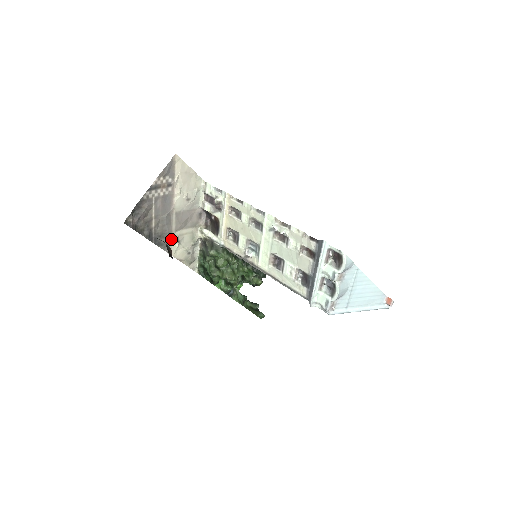
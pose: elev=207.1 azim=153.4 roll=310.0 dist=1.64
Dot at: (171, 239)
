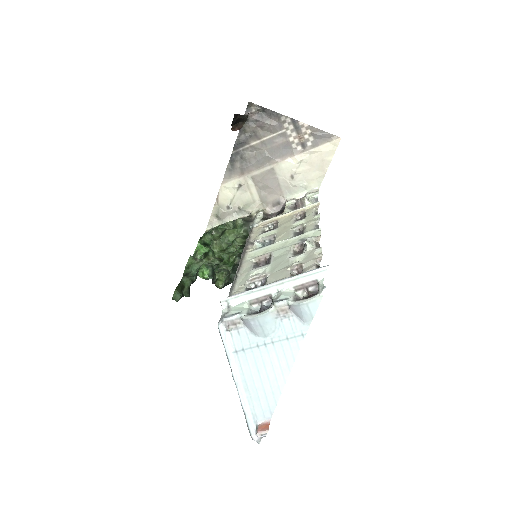
Dot at: (241, 175)
